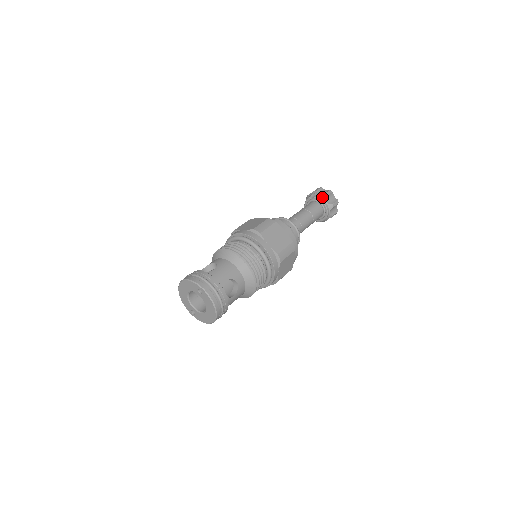
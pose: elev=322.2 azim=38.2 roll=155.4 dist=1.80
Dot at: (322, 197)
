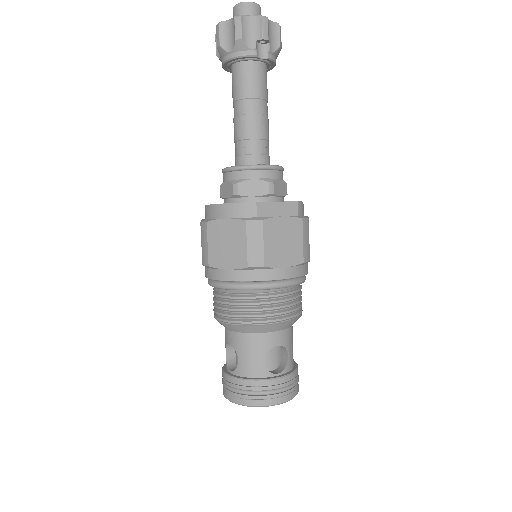
Dot at: (276, 54)
